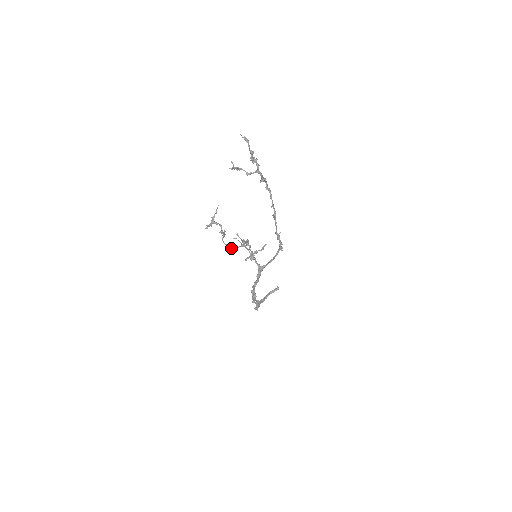
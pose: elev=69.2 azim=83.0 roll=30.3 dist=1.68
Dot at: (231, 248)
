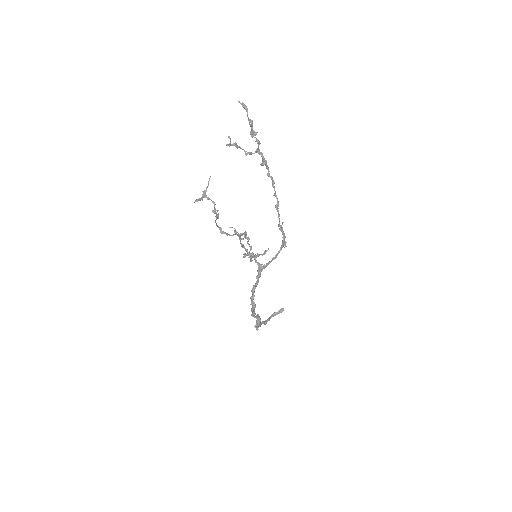
Dot at: (226, 233)
